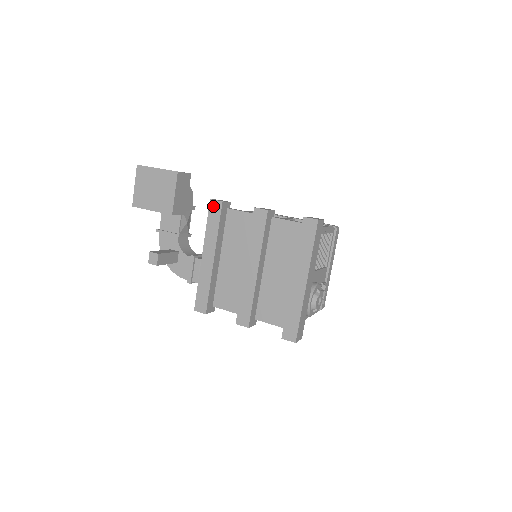
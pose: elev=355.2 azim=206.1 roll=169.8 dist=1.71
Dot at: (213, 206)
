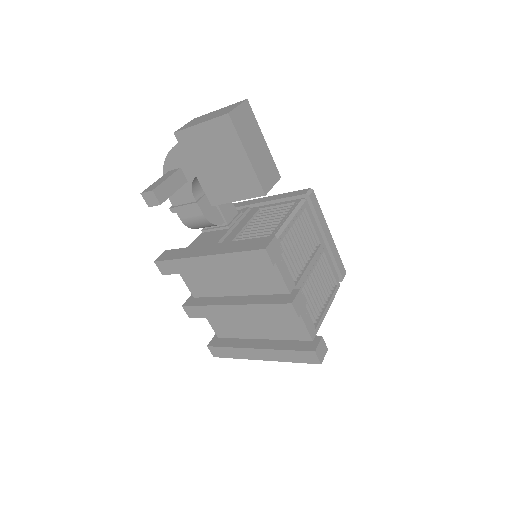
Dot at: (261, 255)
